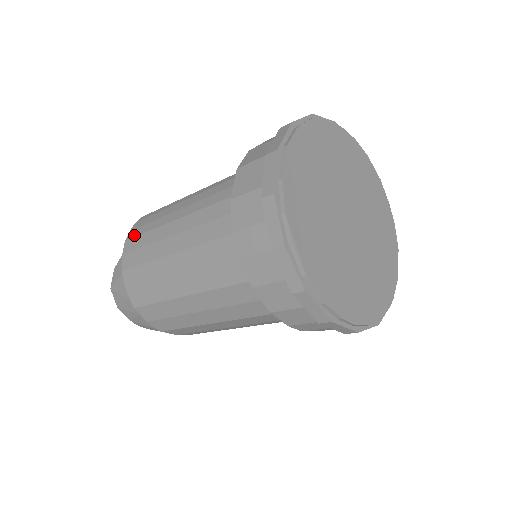
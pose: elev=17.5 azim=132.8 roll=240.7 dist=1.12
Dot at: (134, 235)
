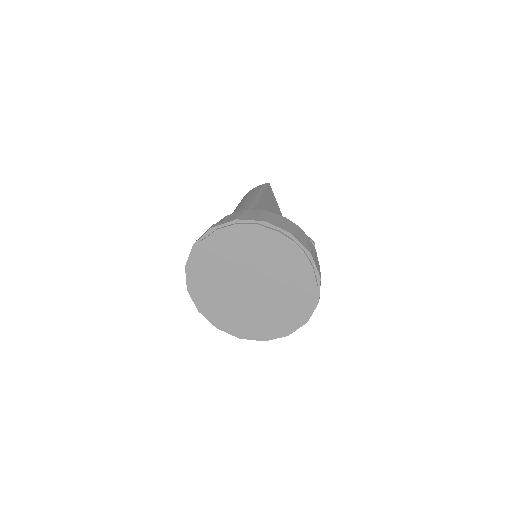
Dot at: (250, 192)
